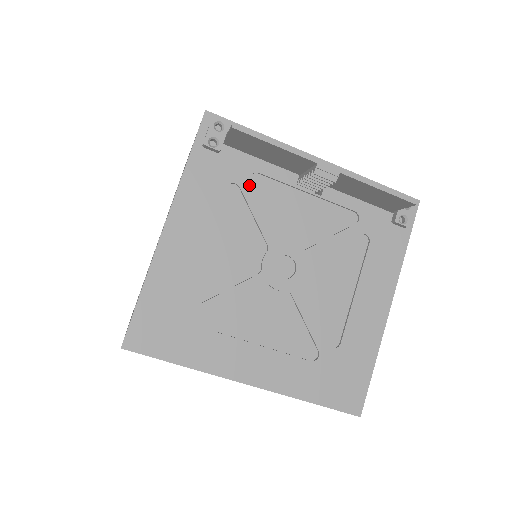
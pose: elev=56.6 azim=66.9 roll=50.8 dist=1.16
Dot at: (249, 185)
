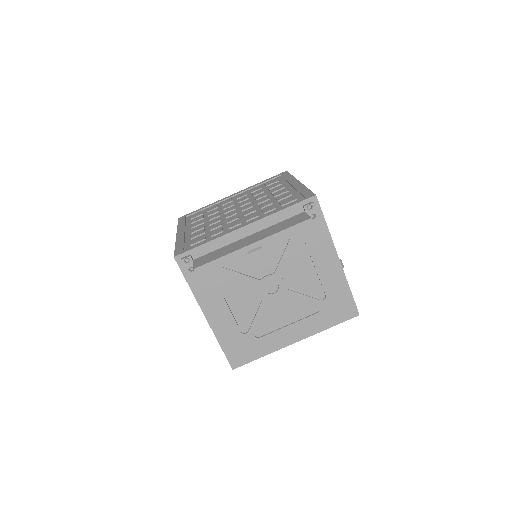
Dot at: (224, 270)
